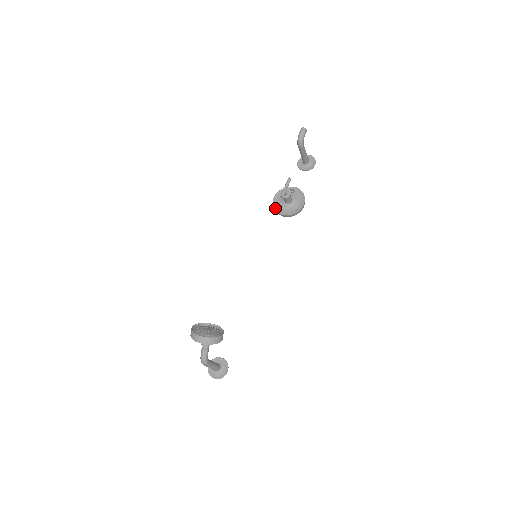
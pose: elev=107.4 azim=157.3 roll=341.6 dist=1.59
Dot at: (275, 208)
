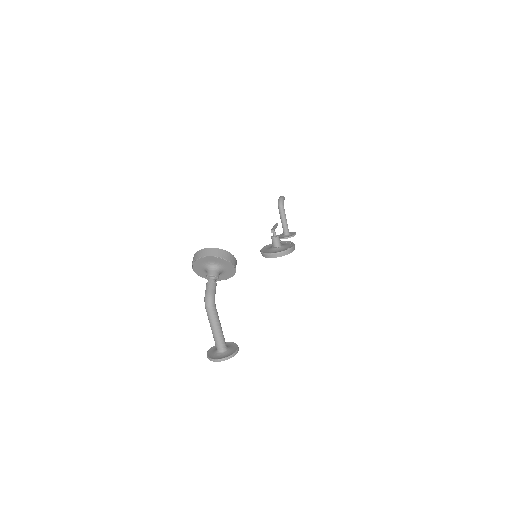
Dot at: (264, 252)
